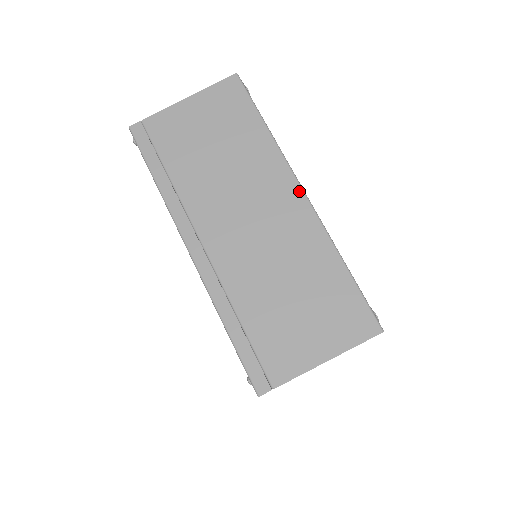
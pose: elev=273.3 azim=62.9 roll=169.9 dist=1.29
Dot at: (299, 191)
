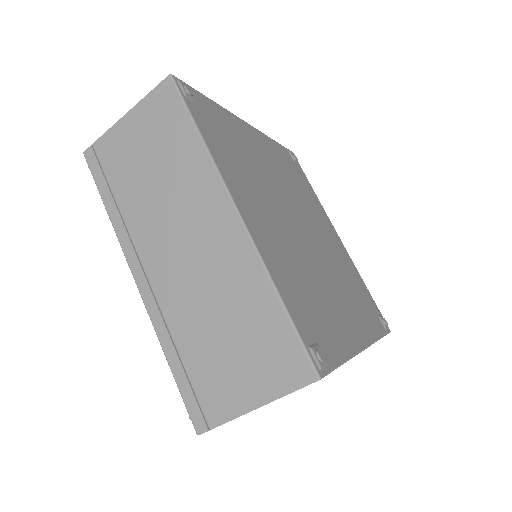
Dot at: (232, 210)
